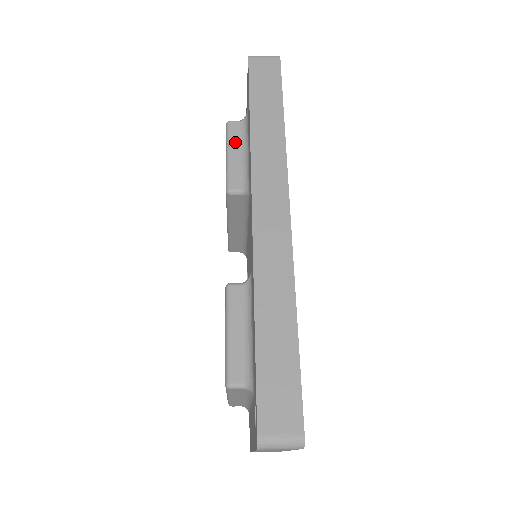
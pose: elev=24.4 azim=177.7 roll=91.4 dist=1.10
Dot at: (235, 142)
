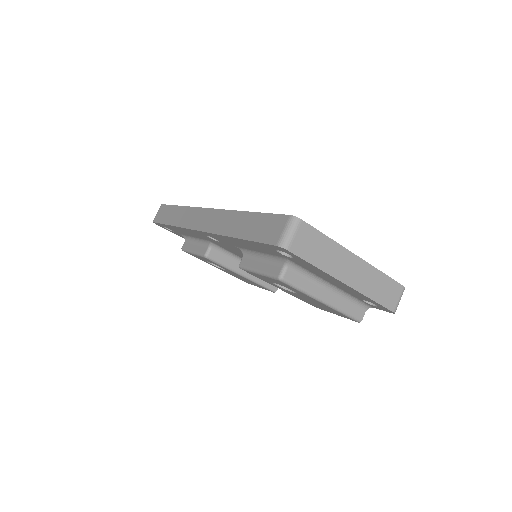
Dot at: (190, 247)
